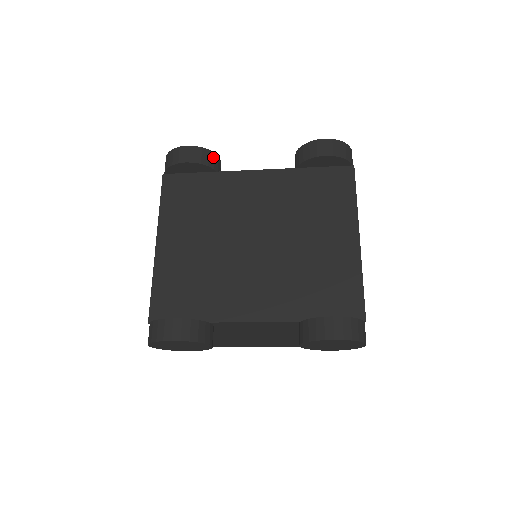
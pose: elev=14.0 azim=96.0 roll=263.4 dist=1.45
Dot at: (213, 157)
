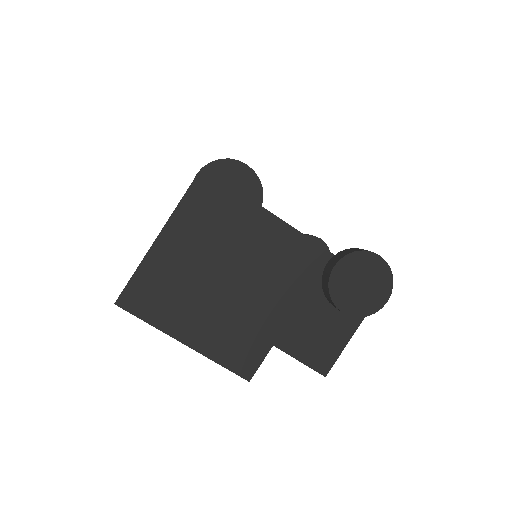
Dot at: occluded
